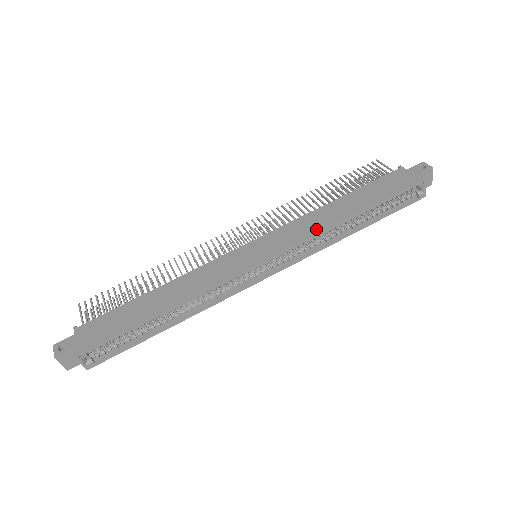
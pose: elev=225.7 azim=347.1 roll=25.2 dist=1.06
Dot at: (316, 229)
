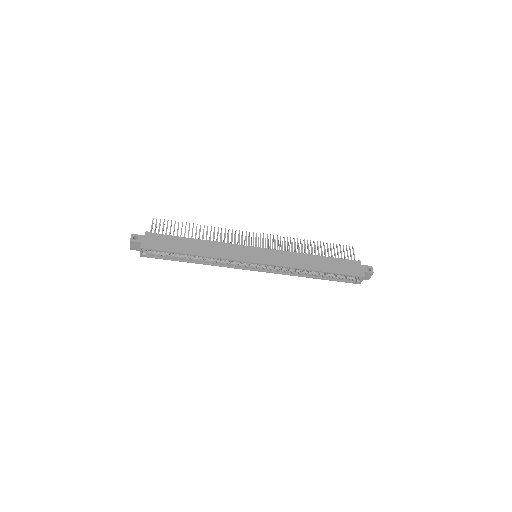
Dot at: (294, 264)
